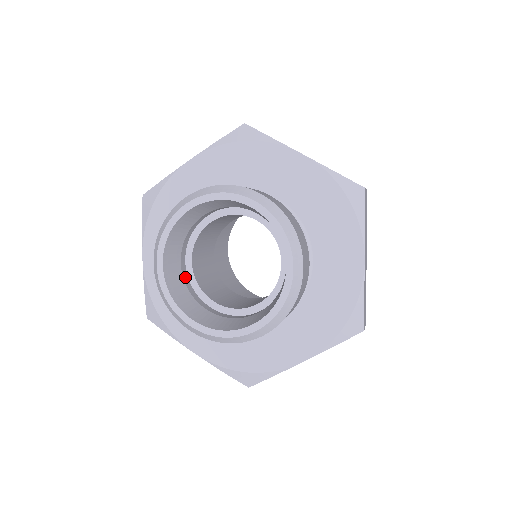
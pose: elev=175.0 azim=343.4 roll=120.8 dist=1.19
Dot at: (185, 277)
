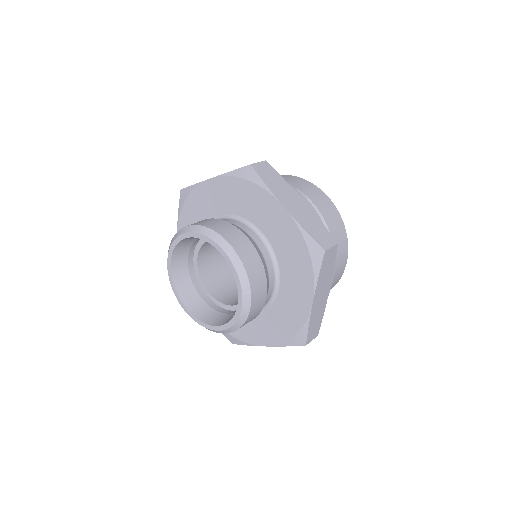
Dot at: (210, 303)
